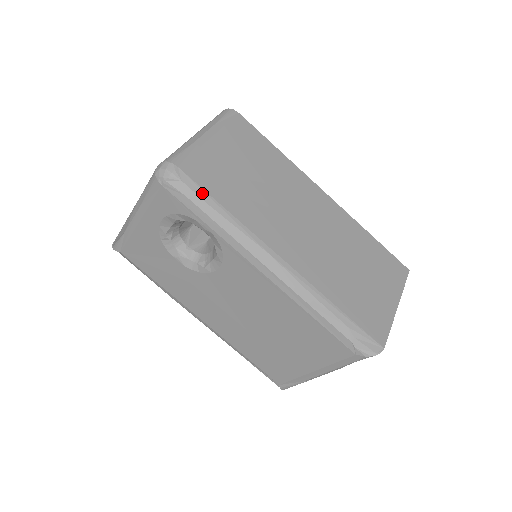
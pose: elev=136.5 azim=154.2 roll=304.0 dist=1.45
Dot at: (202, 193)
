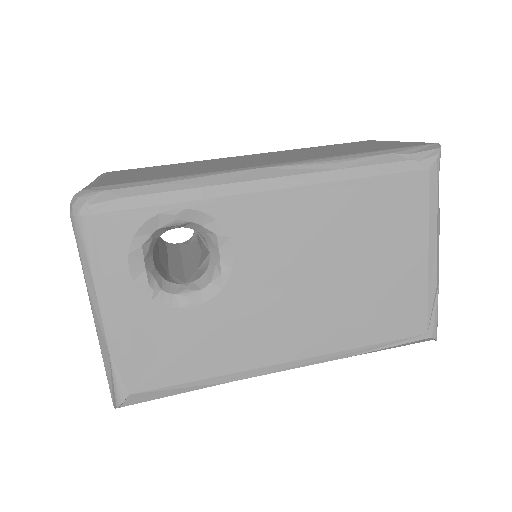
Dot at: (136, 184)
